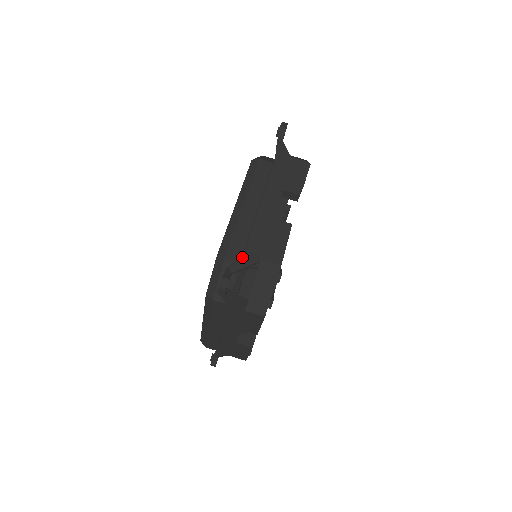
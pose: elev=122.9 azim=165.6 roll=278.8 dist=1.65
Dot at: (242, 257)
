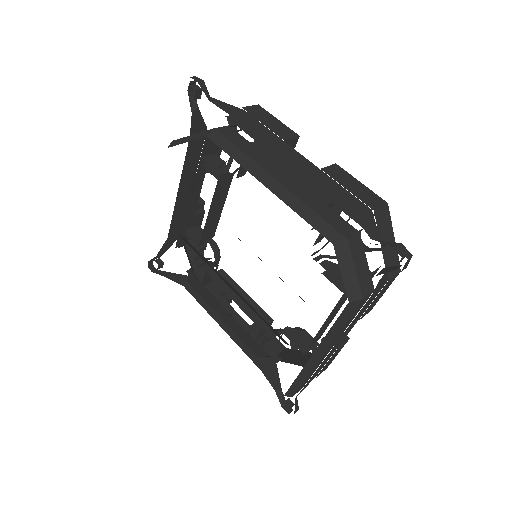
Dot at: (362, 221)
